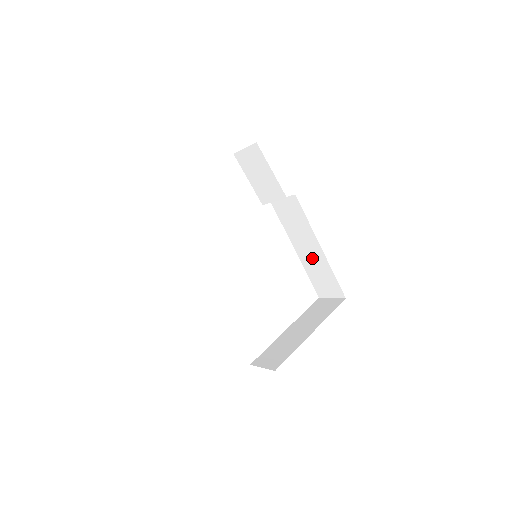
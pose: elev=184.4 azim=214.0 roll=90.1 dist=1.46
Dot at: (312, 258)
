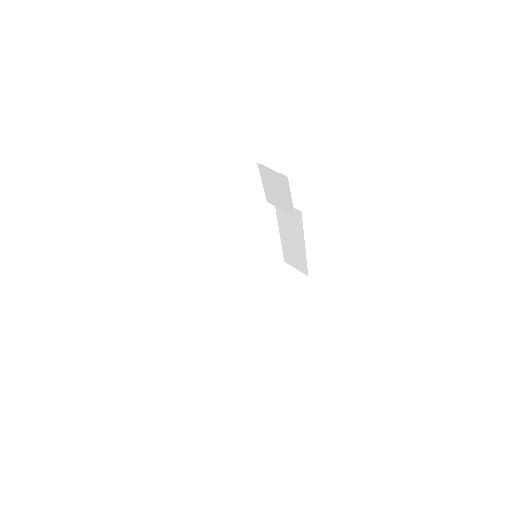
Dot at: (293, 245)
